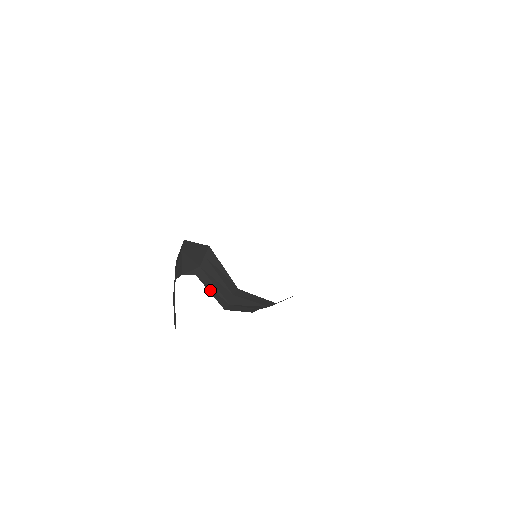
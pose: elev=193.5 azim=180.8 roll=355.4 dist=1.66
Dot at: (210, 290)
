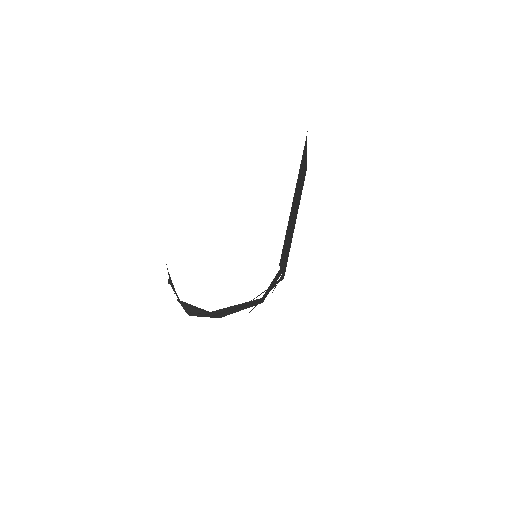
Dot at: occluded
